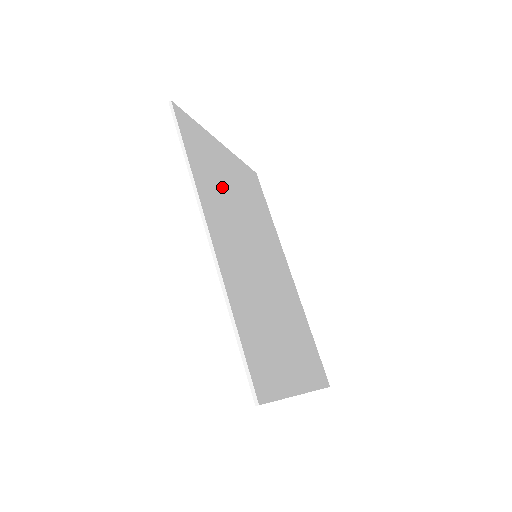
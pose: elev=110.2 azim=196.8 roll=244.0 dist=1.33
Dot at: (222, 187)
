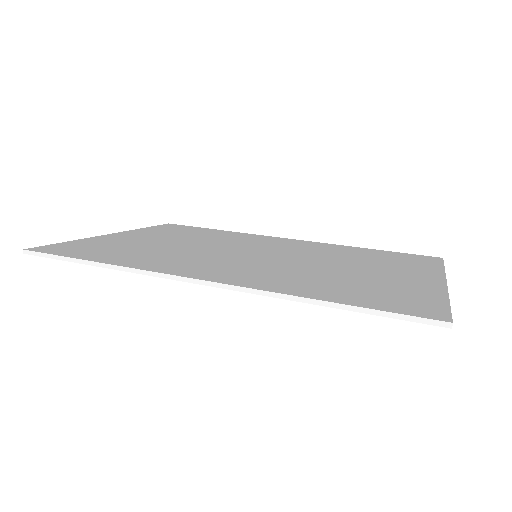
Dot at: (157, 250)
